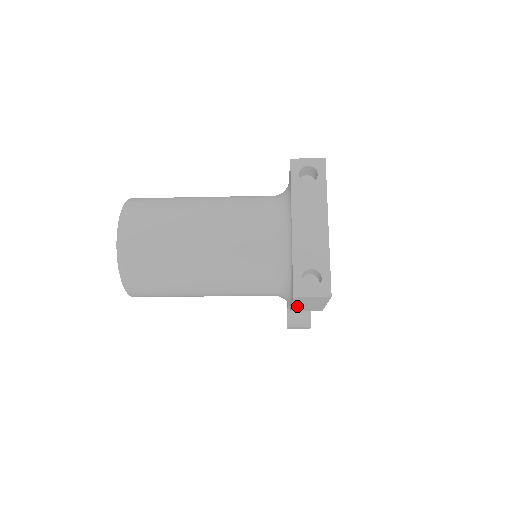
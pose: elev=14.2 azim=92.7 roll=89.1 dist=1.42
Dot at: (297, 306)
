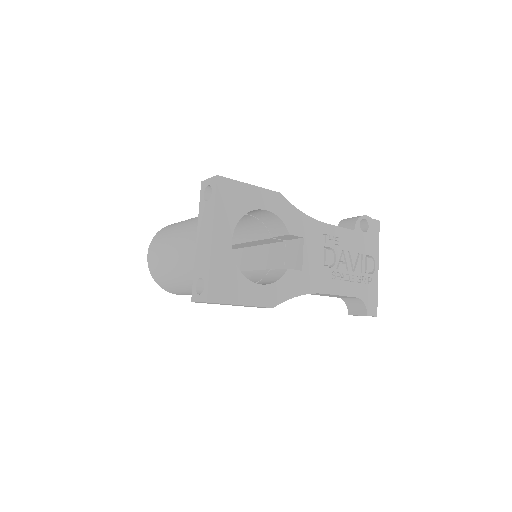
Dot at: occluded
